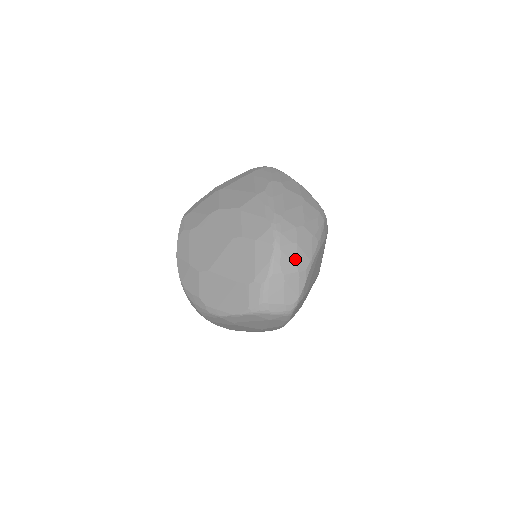
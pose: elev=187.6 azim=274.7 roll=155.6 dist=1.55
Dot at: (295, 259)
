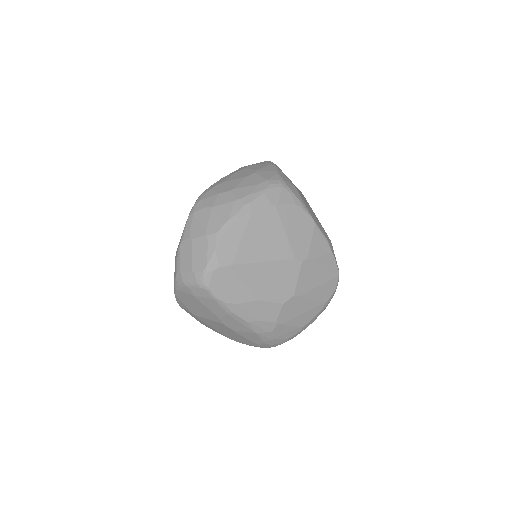
Dot at: (206, 222)
